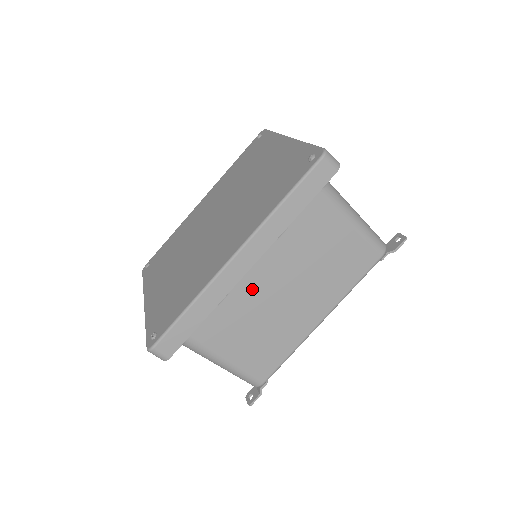
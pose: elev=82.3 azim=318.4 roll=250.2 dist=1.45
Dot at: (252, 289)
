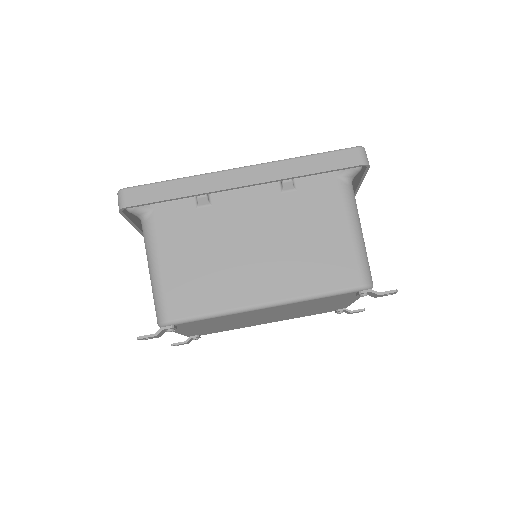
Dot at: (232, 218)
